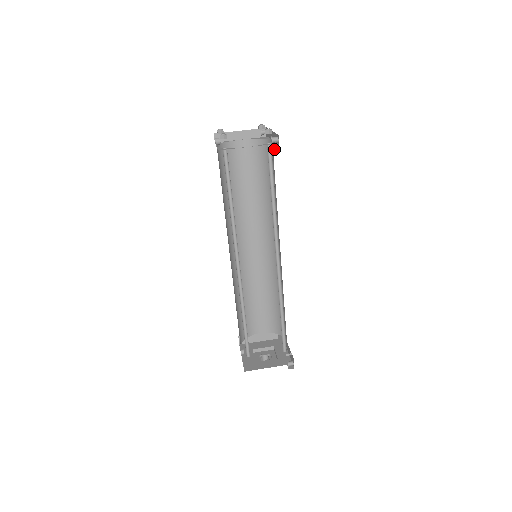
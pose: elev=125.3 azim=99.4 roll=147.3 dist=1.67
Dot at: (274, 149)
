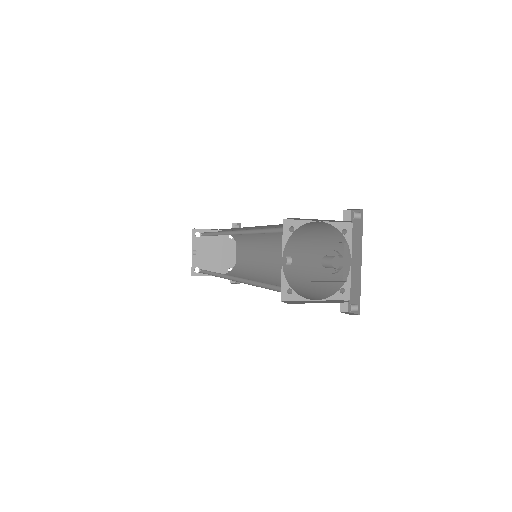
Dot at: occluded
